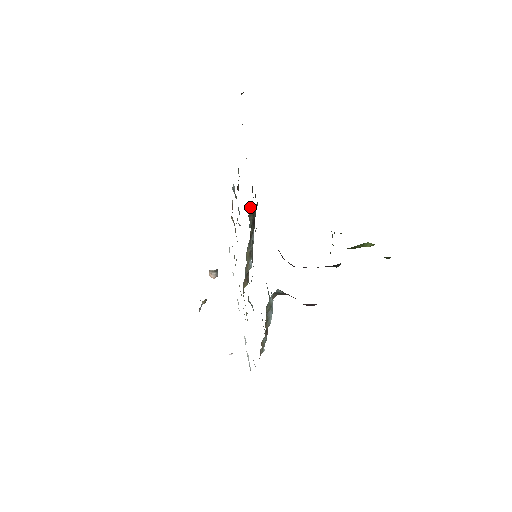
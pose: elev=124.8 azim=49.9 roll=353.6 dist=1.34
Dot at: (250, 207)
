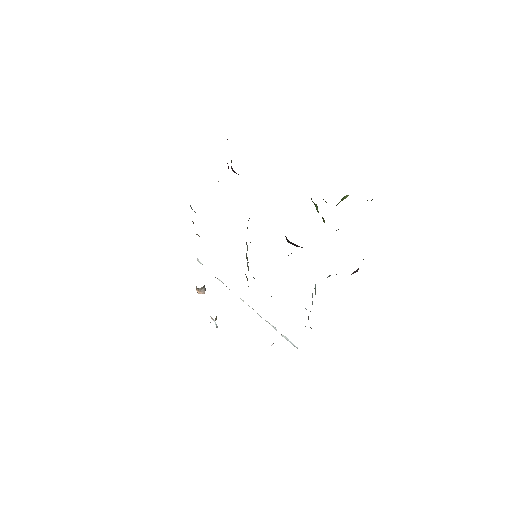
Dot at: occluded
